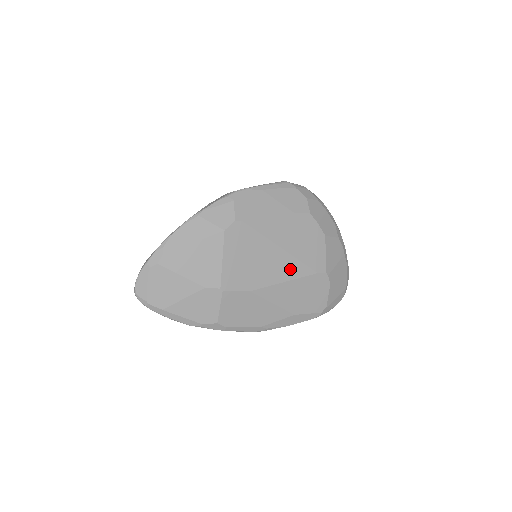
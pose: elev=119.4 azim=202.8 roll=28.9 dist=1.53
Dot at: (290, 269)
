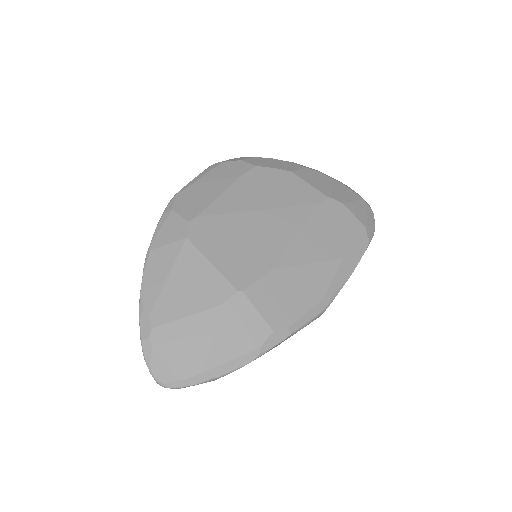
Dot at: (289, 220)
